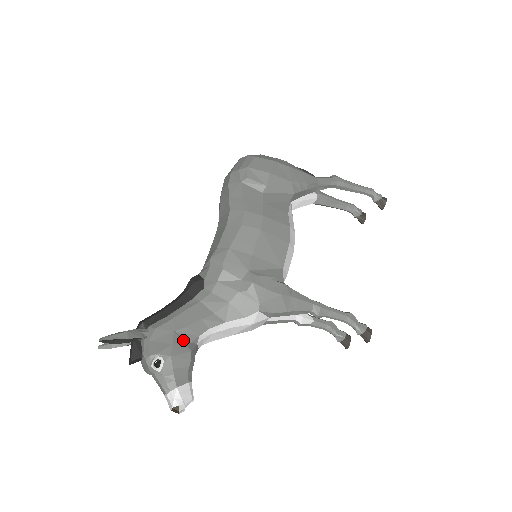
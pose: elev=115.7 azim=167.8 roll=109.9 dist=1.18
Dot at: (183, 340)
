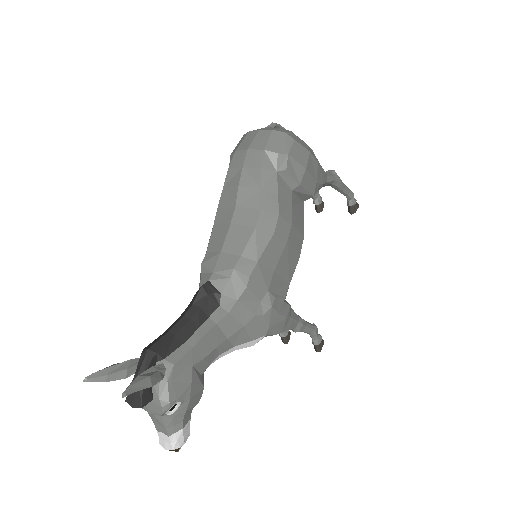
Dot at: (198, 375)
